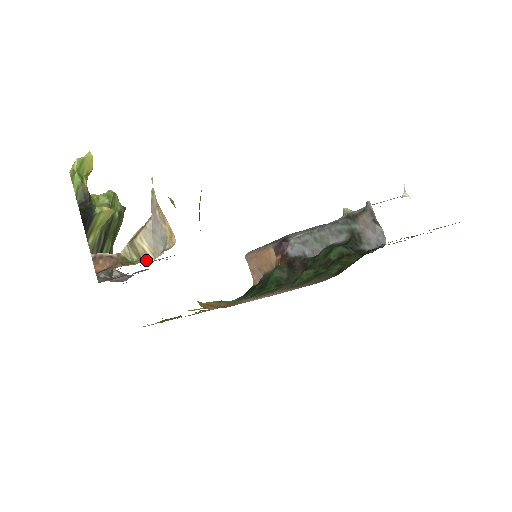
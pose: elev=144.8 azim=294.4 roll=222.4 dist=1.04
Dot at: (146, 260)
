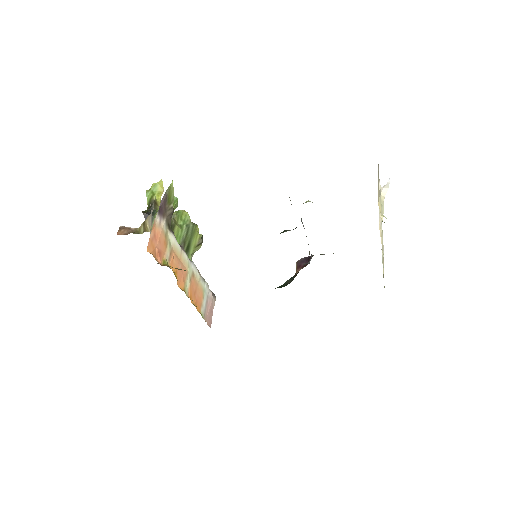
Dot at: (144, 231)
